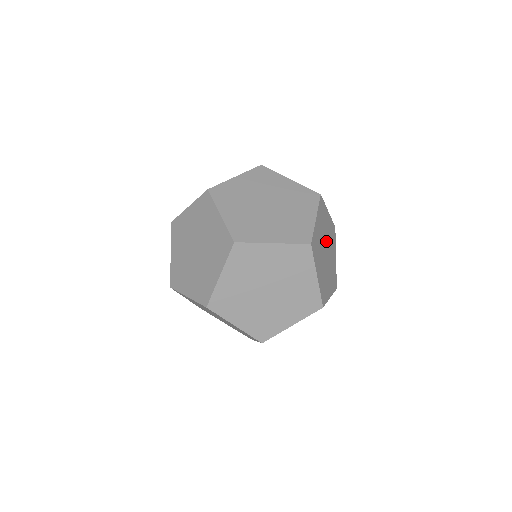
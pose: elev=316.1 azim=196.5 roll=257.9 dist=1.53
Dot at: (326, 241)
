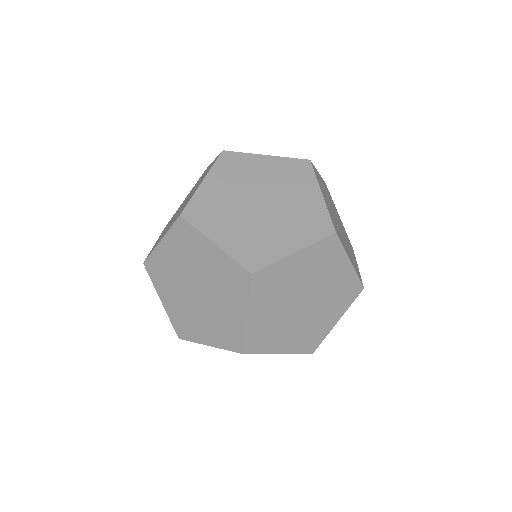
Dot at: (314, 291)
